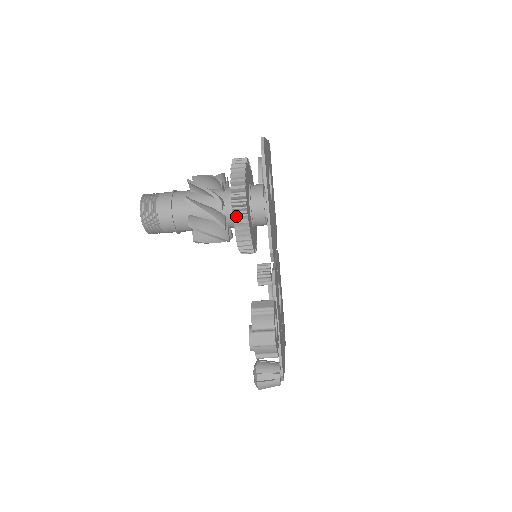
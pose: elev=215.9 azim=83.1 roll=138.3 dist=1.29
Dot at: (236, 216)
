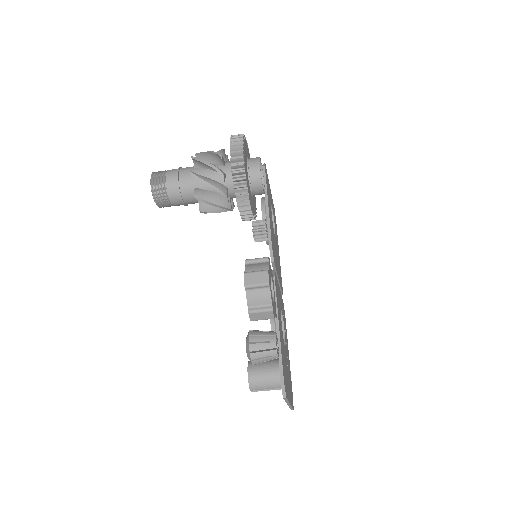
Dot at: (233, 158)
